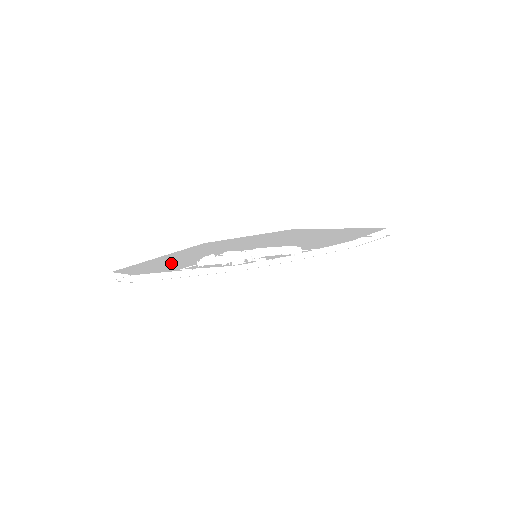
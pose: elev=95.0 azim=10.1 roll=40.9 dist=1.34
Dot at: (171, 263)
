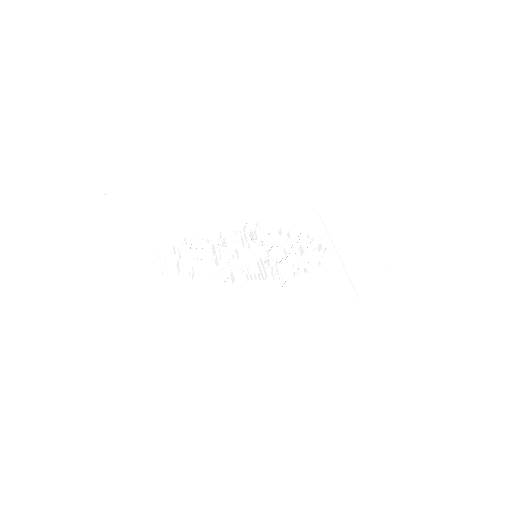
Dot at: occluded
